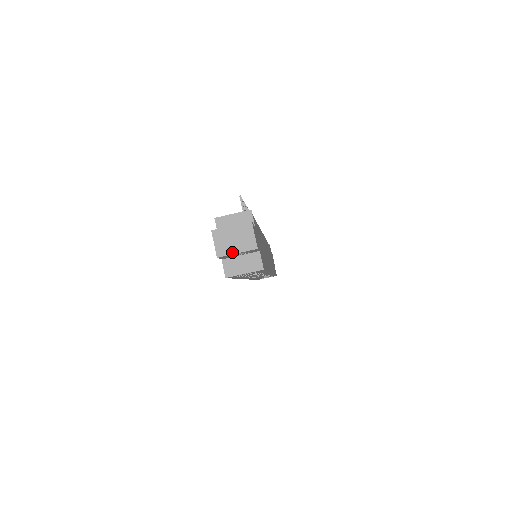
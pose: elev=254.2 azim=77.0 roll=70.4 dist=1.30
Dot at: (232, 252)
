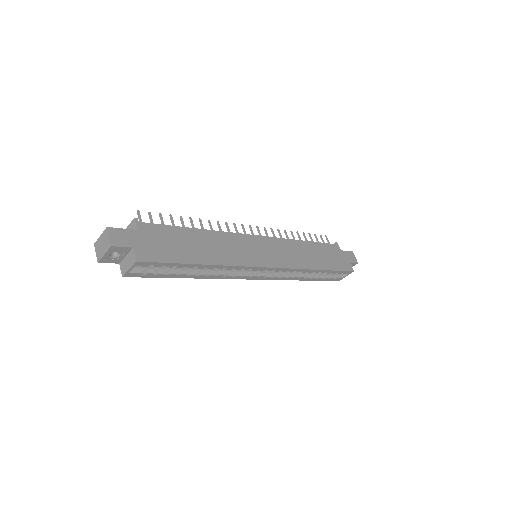
Dot at: (102, 255)
